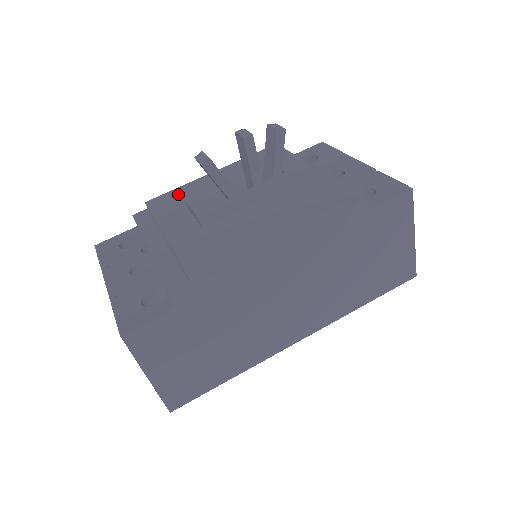
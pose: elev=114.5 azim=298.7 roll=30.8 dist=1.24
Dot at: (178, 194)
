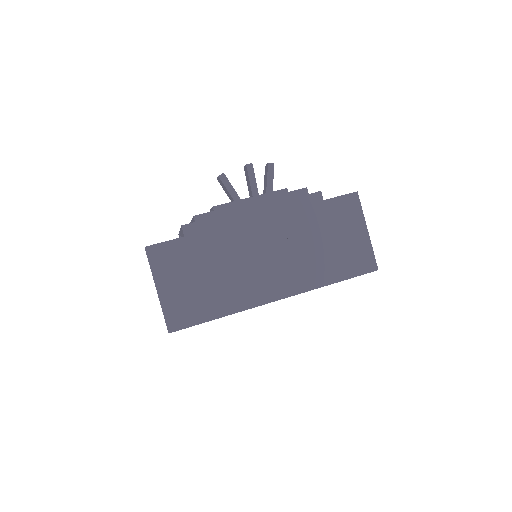
Dot at: occluded
